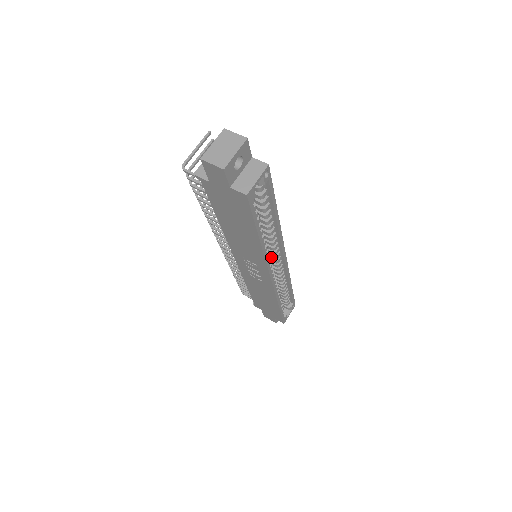
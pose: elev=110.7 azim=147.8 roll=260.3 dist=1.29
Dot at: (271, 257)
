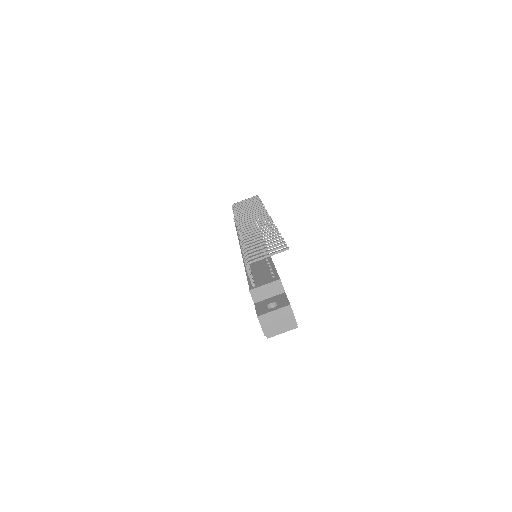
Dot at: occluded
